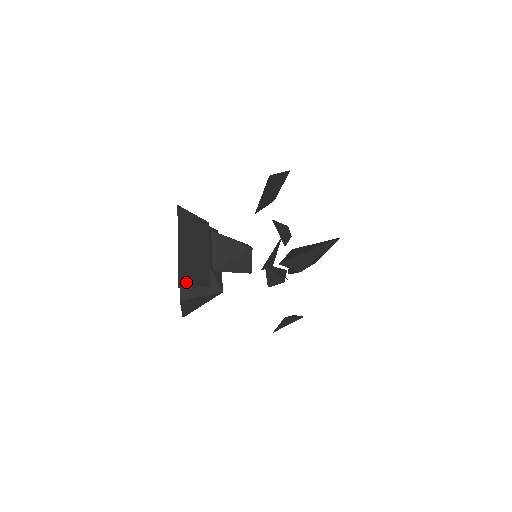
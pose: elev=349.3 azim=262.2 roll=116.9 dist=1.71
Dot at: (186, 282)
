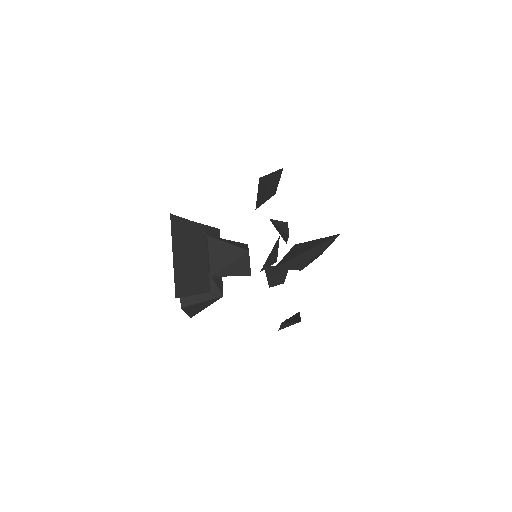
Dot at: (183, 291)
